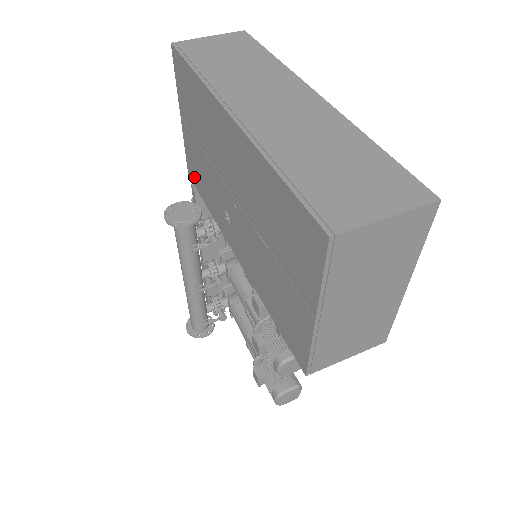
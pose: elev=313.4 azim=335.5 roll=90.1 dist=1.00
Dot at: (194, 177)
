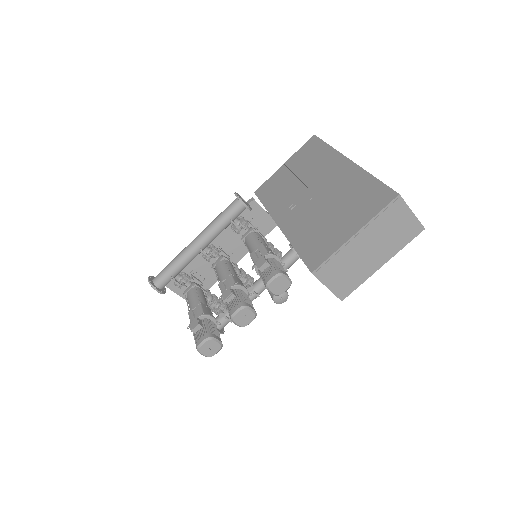
Dot at: (264, 192)
